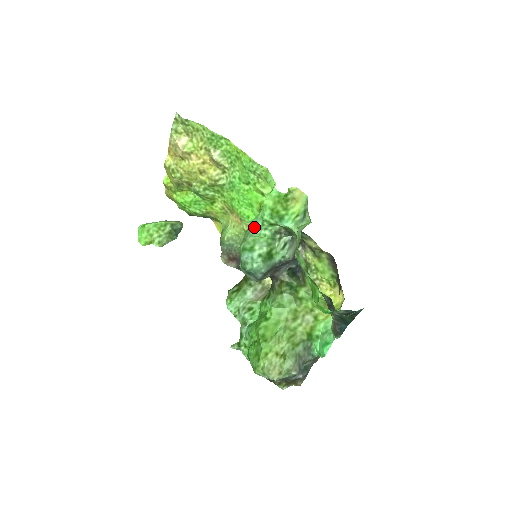
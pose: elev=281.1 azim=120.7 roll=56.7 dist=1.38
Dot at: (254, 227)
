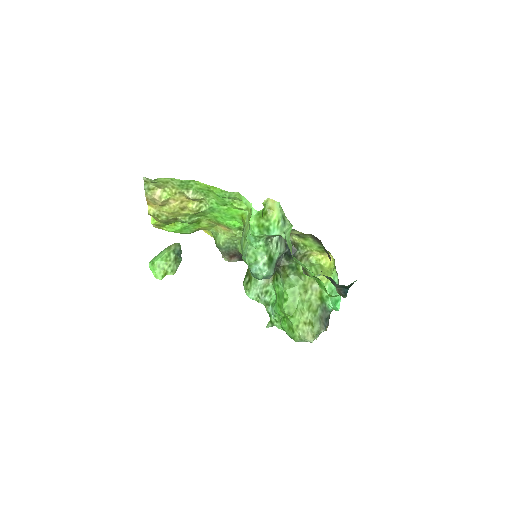
Dot at: (249, 242)
